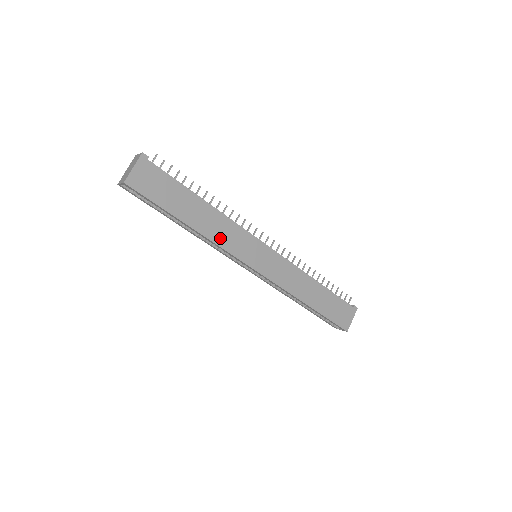
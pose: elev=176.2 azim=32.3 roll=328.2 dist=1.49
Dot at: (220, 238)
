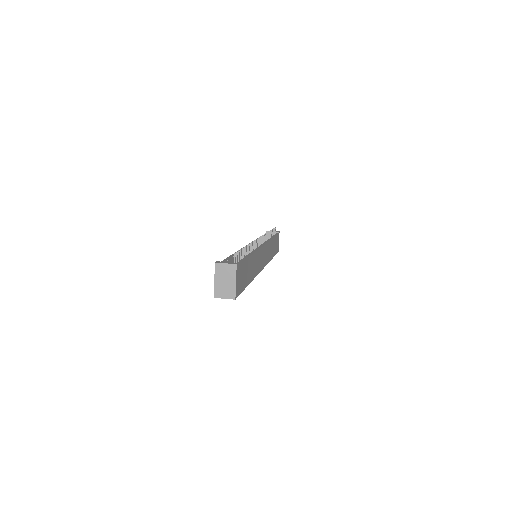
Dot at: (256, 270)
